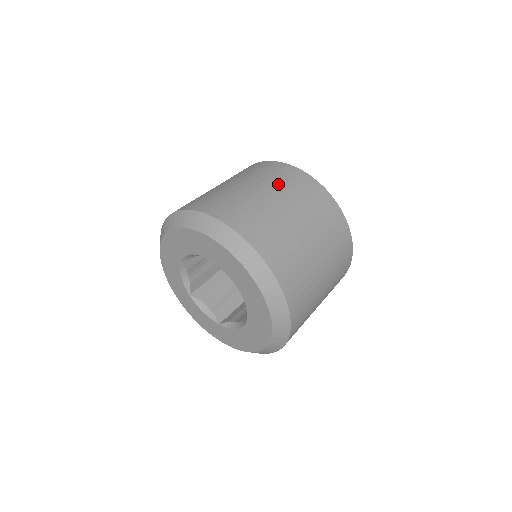
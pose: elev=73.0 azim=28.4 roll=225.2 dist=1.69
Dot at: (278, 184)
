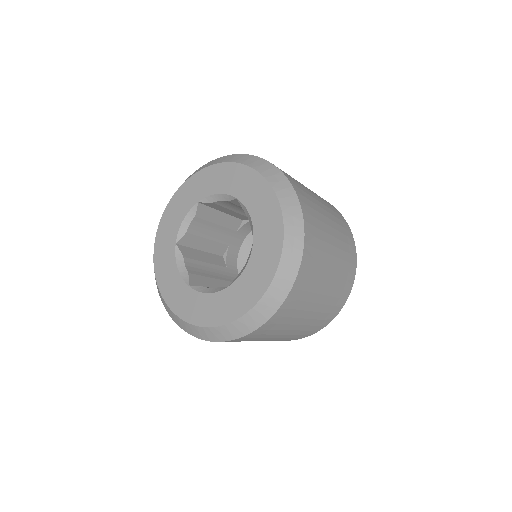
Dot at: occluded
